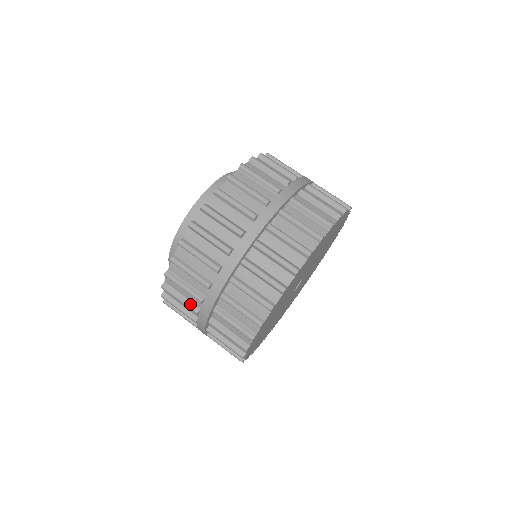
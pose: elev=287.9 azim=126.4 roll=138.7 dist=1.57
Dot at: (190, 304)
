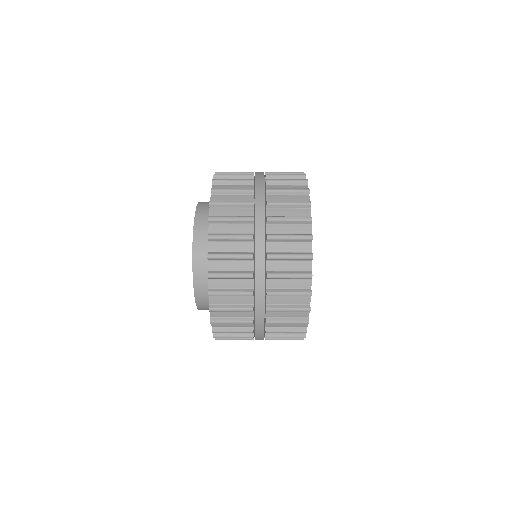
Dot at: (242, 272)
